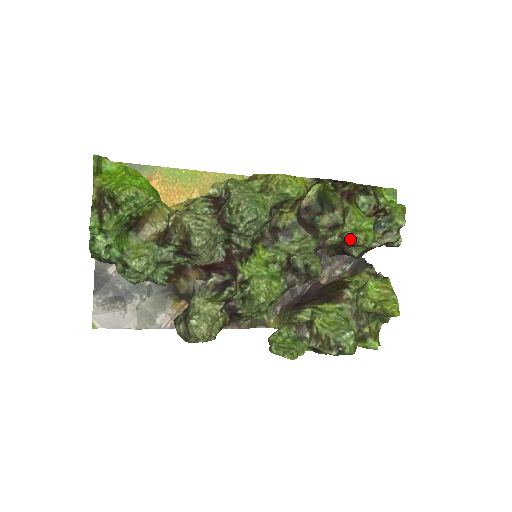
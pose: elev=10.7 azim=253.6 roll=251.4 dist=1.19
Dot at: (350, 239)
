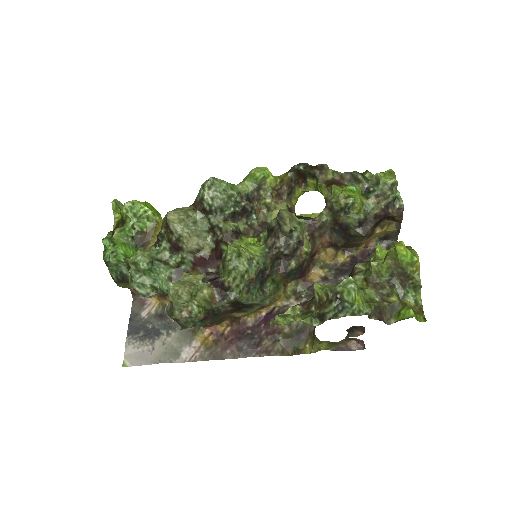
Dot at: (331, 202)
